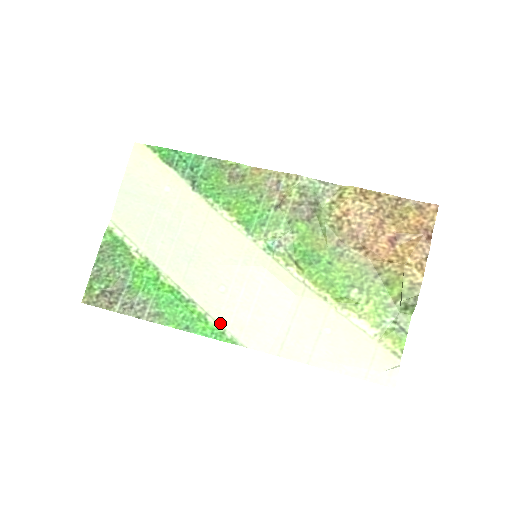
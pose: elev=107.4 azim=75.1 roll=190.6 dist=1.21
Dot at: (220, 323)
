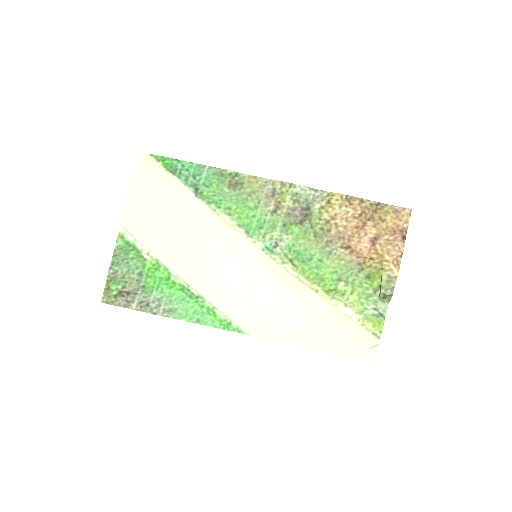
Dot at: (227, 315)
